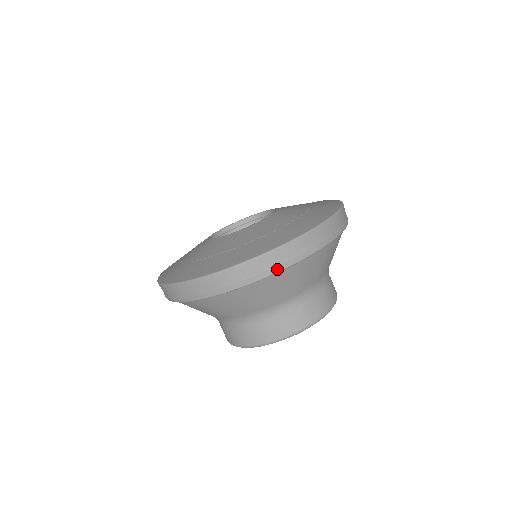
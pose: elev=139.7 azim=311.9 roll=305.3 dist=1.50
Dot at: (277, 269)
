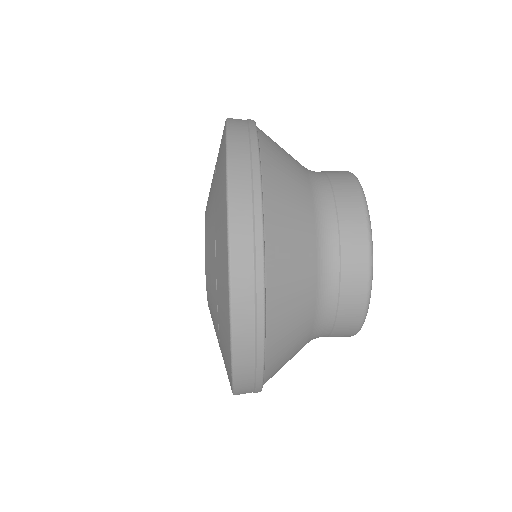
Dot at: (259, 314)
